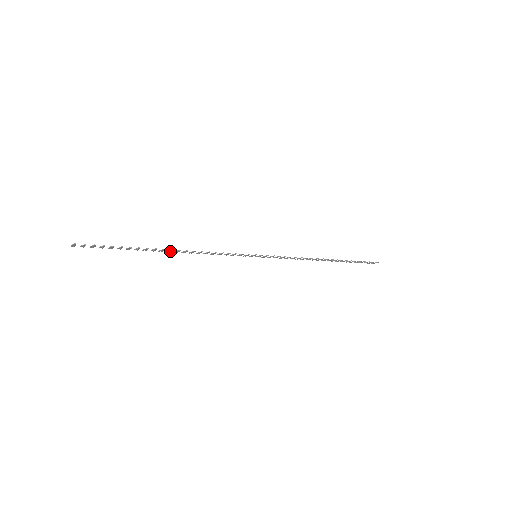
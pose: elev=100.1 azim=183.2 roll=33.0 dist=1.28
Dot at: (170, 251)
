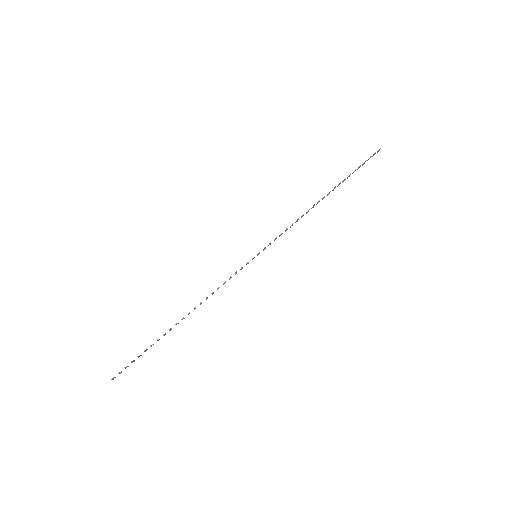
Dot at: (183, 318)
